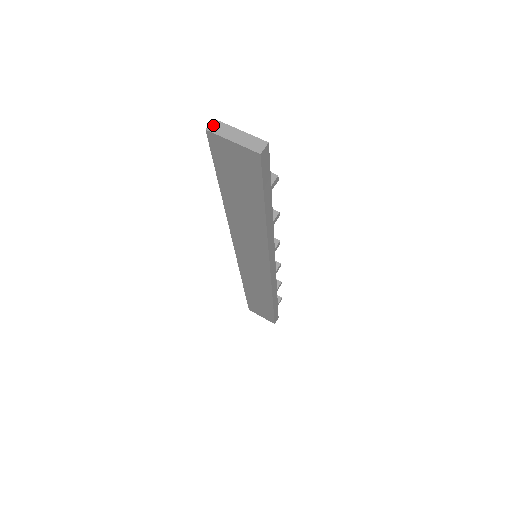
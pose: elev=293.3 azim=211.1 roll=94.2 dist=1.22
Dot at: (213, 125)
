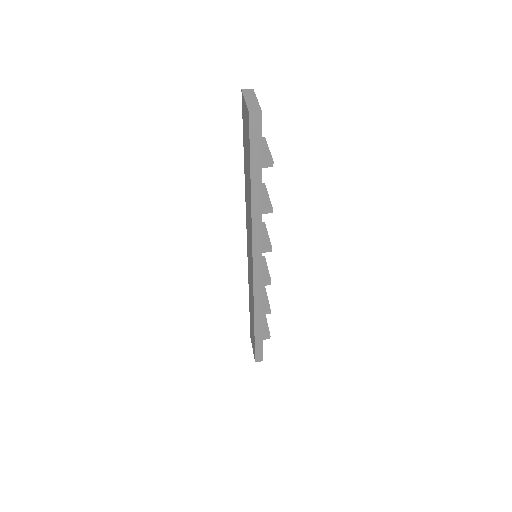
Dot at: (248, 90)
